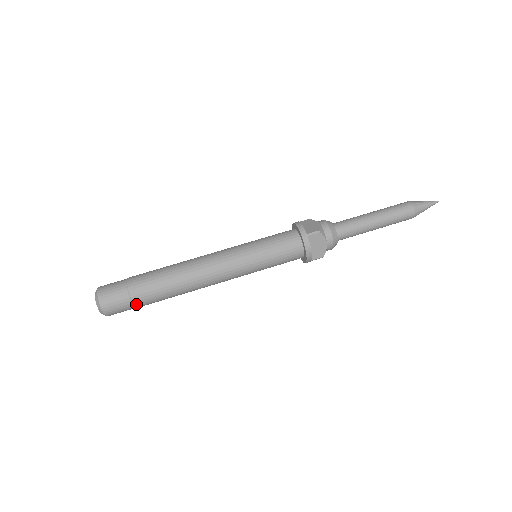
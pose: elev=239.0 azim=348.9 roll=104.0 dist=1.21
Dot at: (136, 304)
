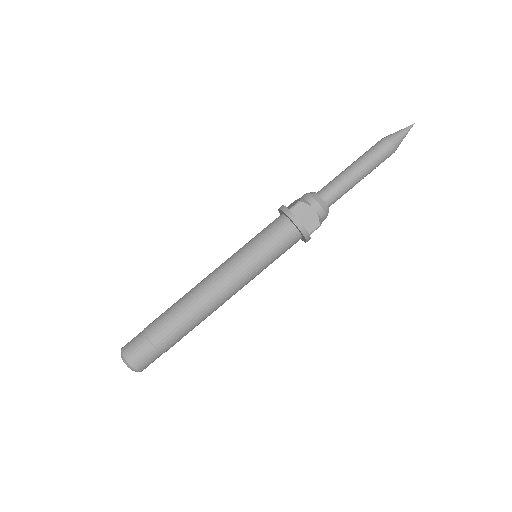
Dot at: (158, 346)
